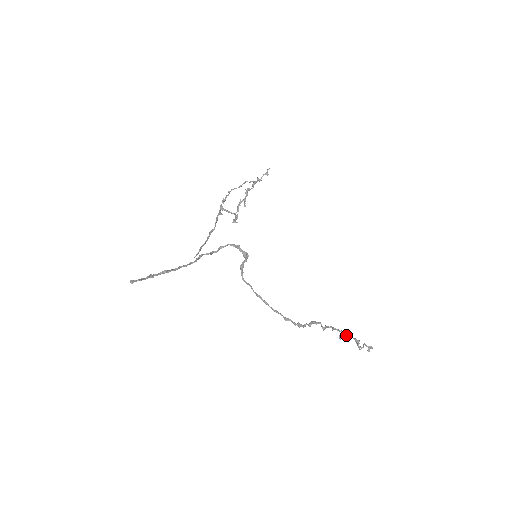
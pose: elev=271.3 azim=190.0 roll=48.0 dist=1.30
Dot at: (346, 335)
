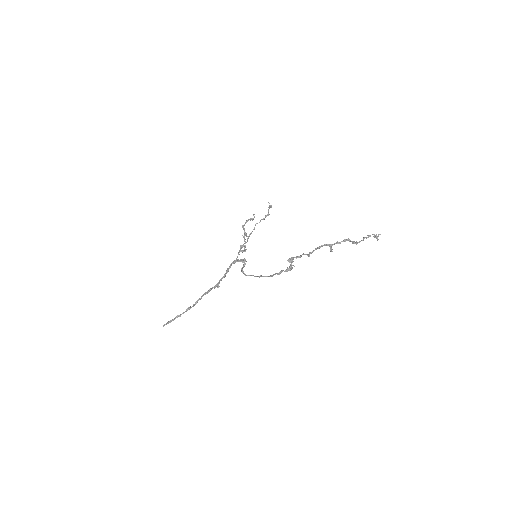
Dot at: (331, 244)
